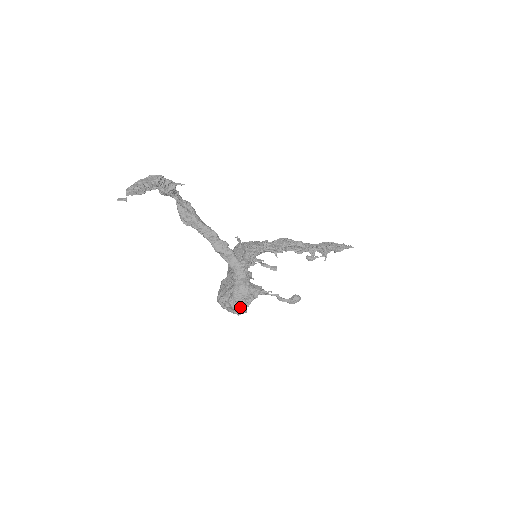
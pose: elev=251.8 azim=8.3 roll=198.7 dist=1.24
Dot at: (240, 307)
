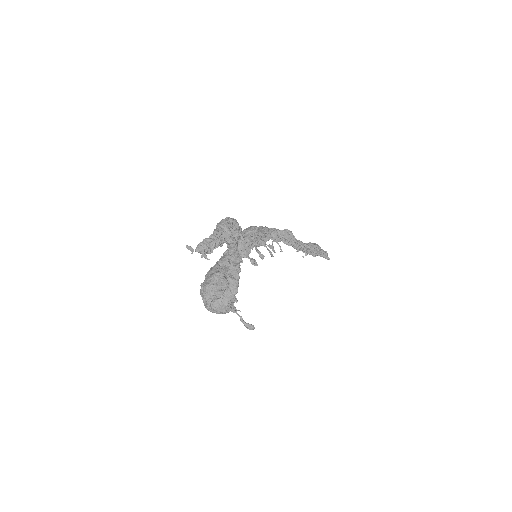
Dot at: (211, 311)
